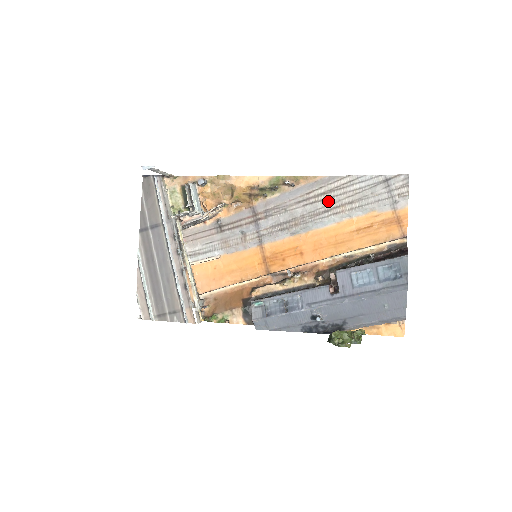
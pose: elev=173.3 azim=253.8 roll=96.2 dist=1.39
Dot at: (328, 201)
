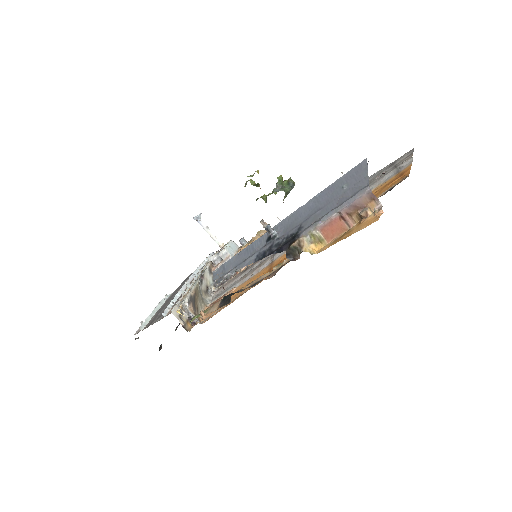
Dot at: occluded
